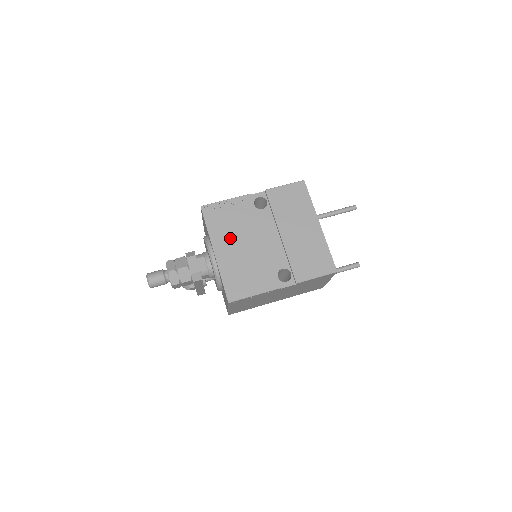
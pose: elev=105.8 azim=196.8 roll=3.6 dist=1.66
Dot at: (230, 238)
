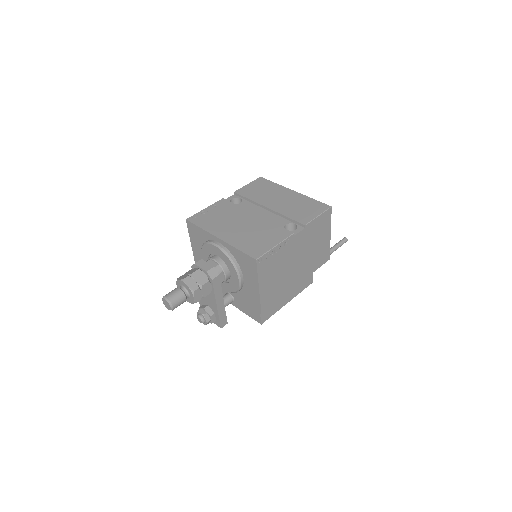
Dot at: (226, 225)
